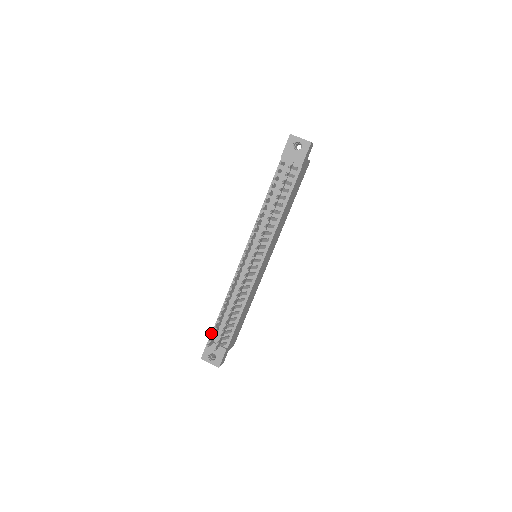
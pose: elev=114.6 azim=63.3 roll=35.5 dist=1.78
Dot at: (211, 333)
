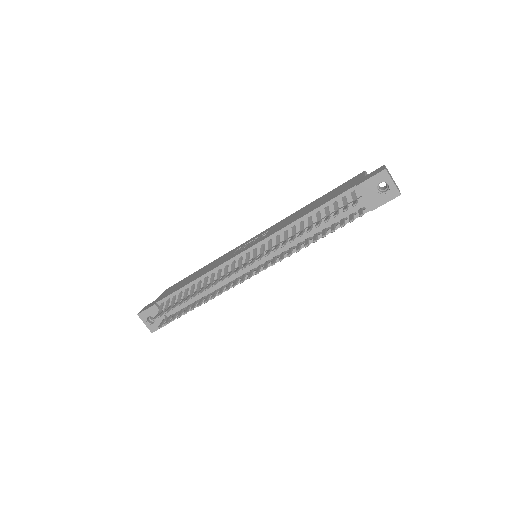
Dot at: (162, 298)
